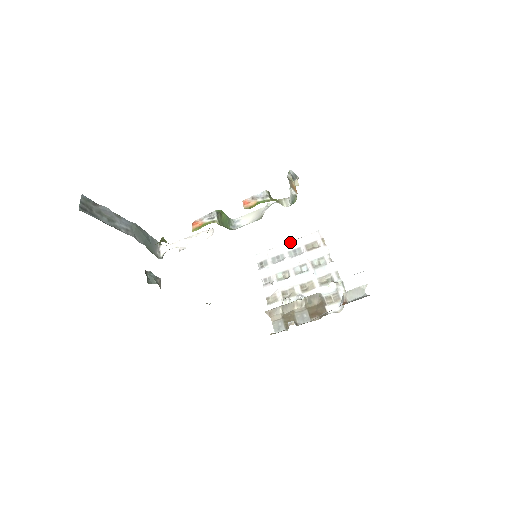
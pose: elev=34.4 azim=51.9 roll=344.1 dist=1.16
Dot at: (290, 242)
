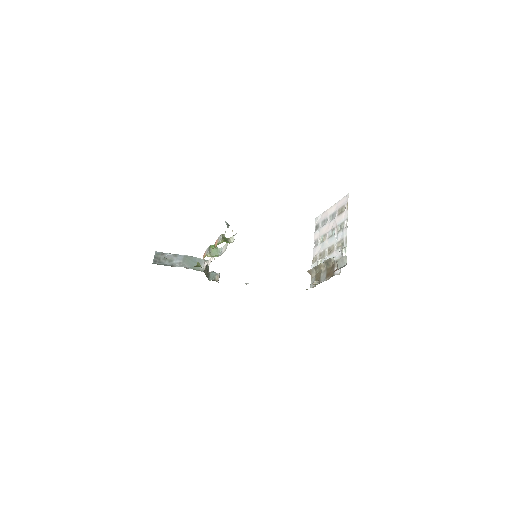
Dot at: (332, 206)
